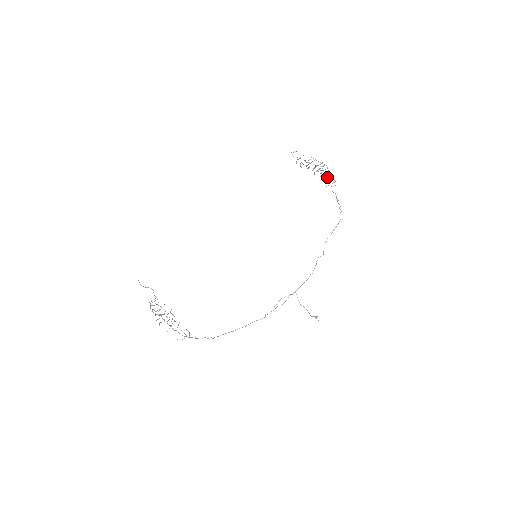
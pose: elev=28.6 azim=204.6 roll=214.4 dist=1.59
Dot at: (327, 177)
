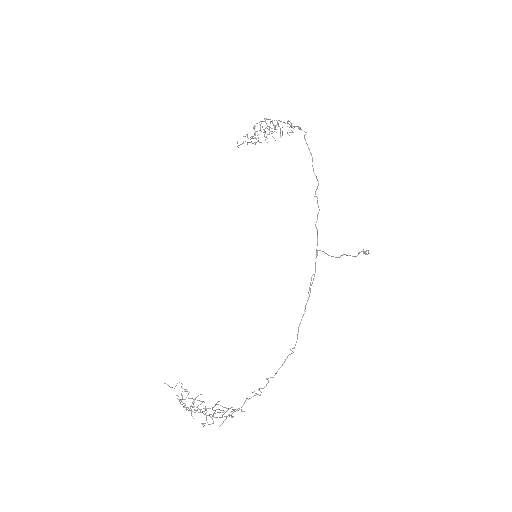
Dot at: occluded
